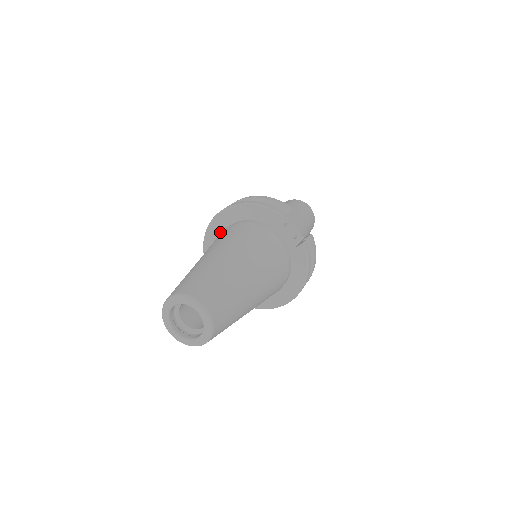
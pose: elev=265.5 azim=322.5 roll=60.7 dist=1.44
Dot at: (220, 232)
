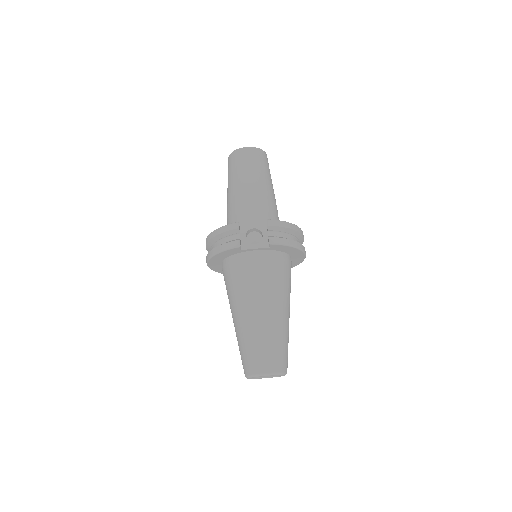
Dot at: occluded
